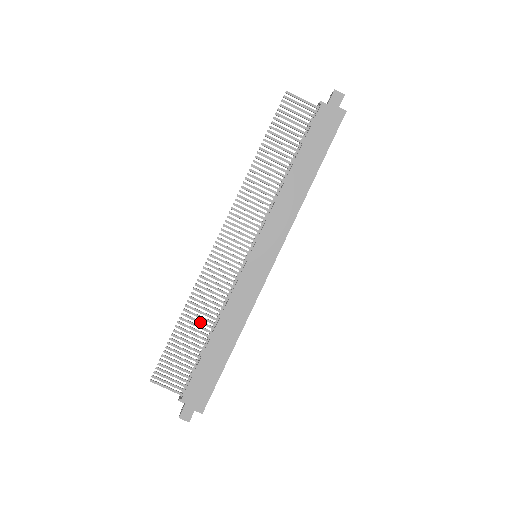
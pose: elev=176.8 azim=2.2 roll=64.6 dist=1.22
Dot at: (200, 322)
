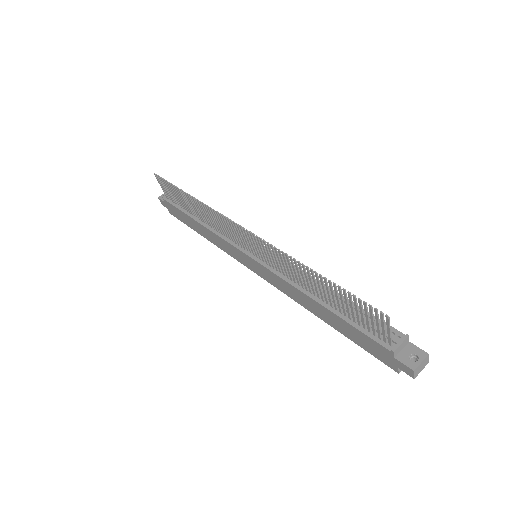
Dot at: (197, 210)
